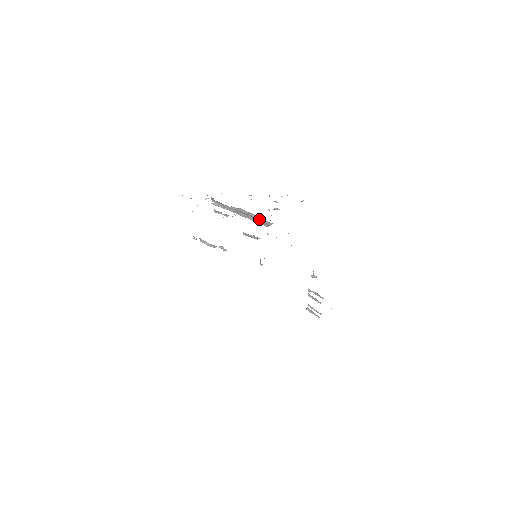
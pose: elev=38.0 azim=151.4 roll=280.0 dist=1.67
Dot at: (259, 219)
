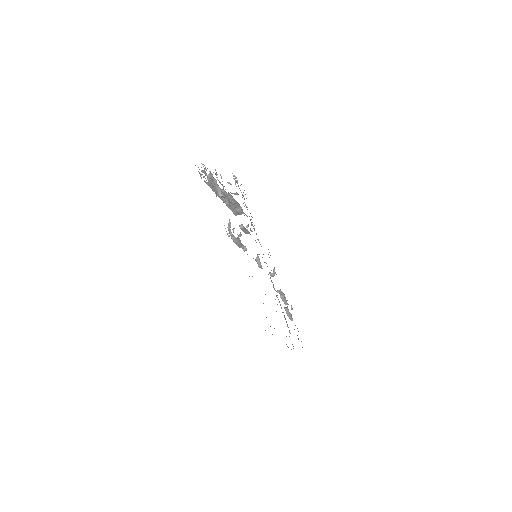
Dot at: occluded
